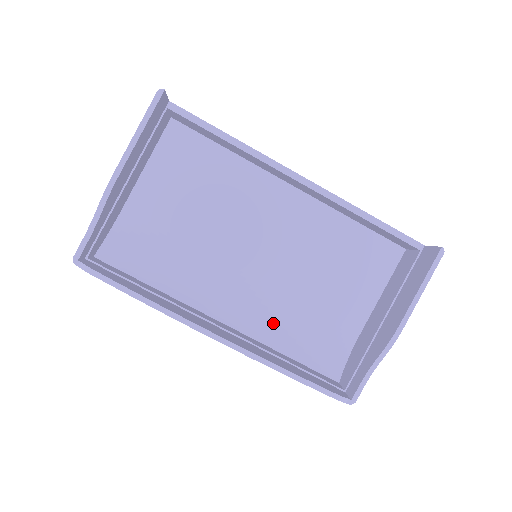
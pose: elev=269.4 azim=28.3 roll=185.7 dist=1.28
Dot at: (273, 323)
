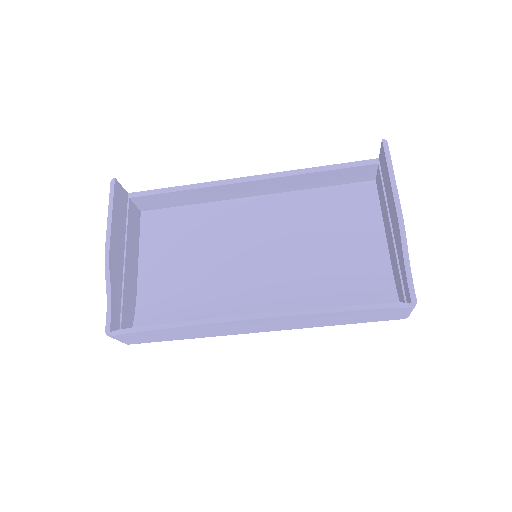
Dot at: (308, 302)
